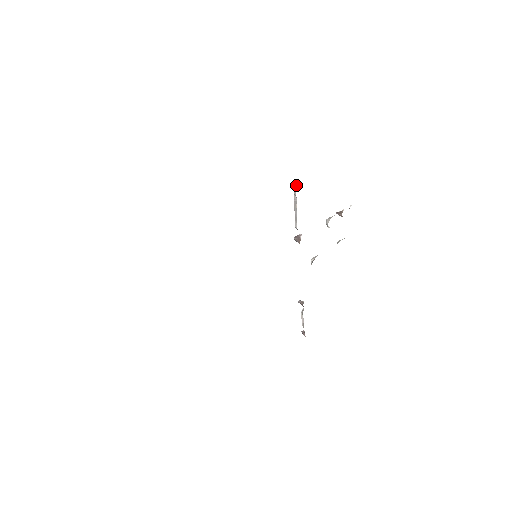
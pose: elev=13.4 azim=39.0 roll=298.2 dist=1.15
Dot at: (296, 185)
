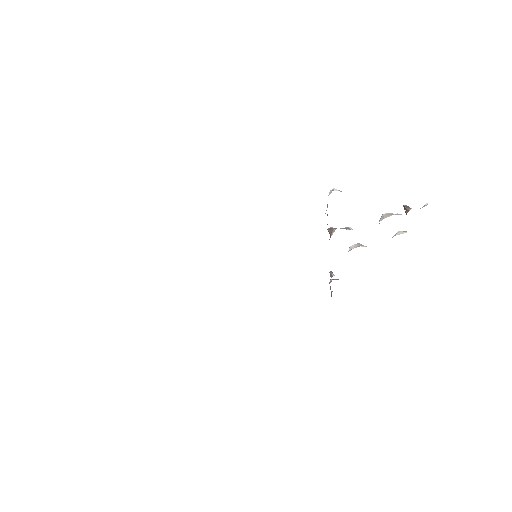
Dot at: (330, 193)
